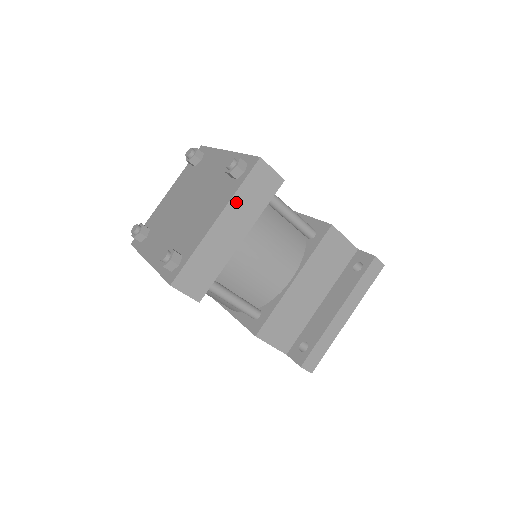
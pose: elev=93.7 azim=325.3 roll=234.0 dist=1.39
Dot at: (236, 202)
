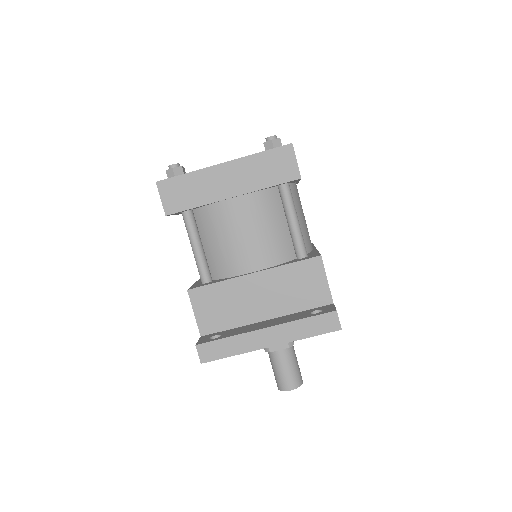
Dot at: (249, 162)
